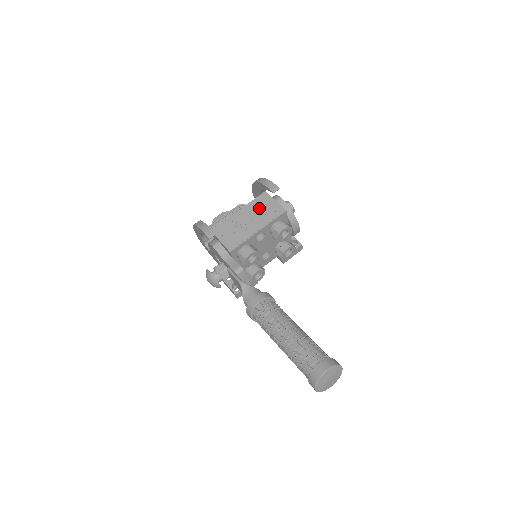
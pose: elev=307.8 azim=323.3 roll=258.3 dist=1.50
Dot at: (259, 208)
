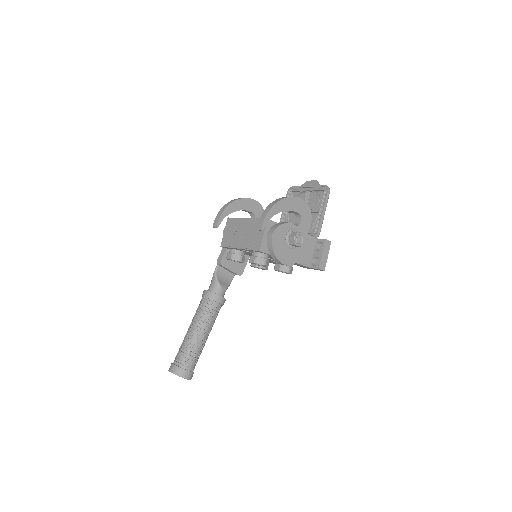
Dot at: (253, 230)
